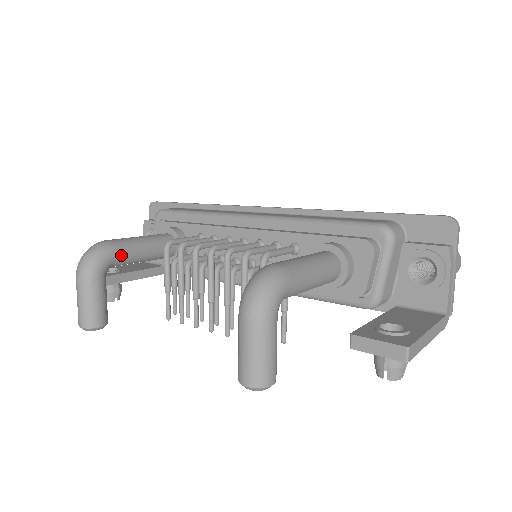
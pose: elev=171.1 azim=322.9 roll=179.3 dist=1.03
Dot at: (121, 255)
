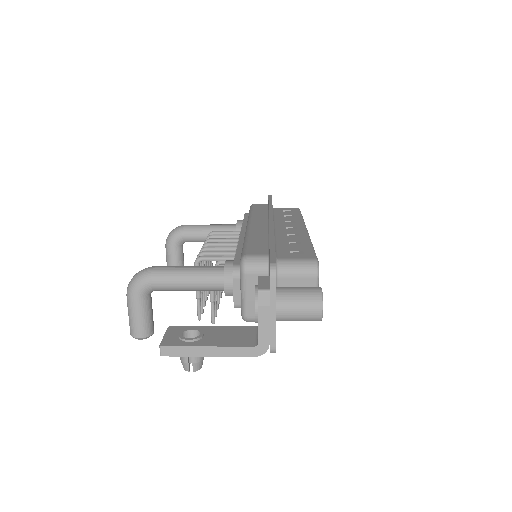
Dot at: (188, 236)
